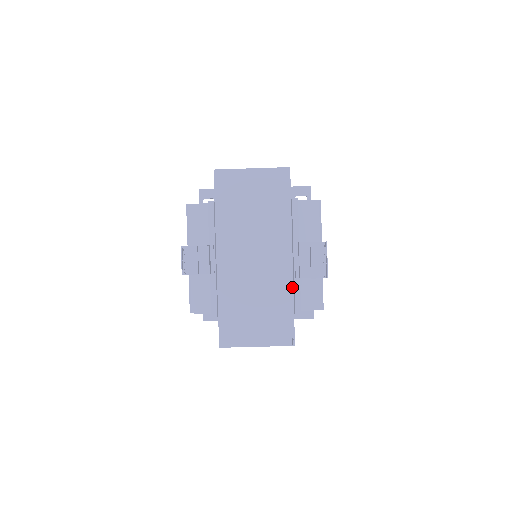
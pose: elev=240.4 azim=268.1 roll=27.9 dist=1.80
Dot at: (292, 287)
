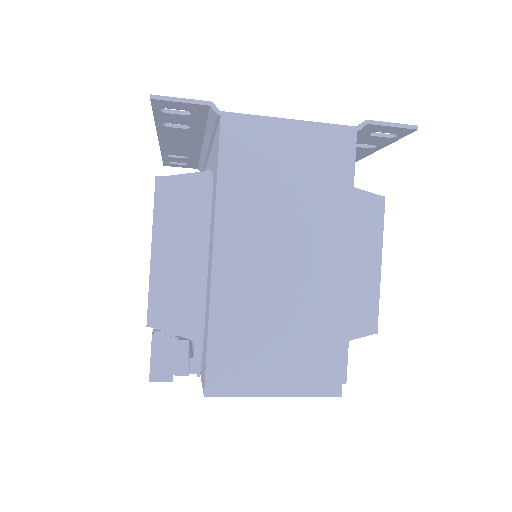
Dot at: occluded
